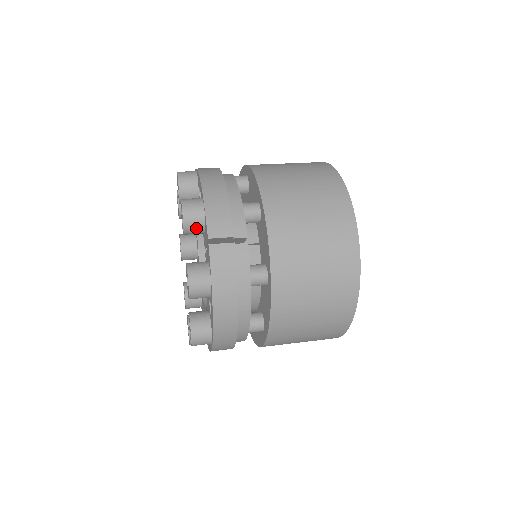
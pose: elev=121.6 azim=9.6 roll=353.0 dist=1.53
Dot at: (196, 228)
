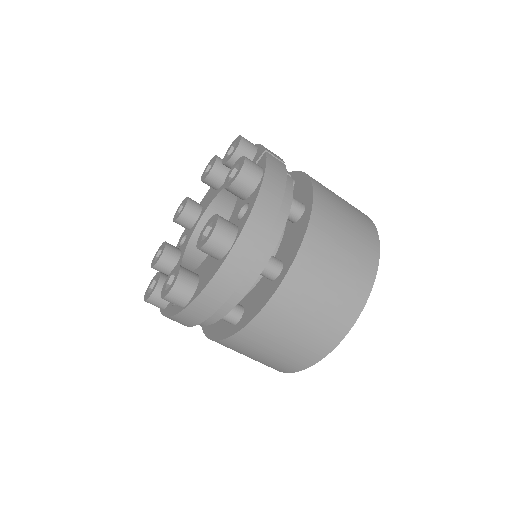
Dot at: (247, 153)
